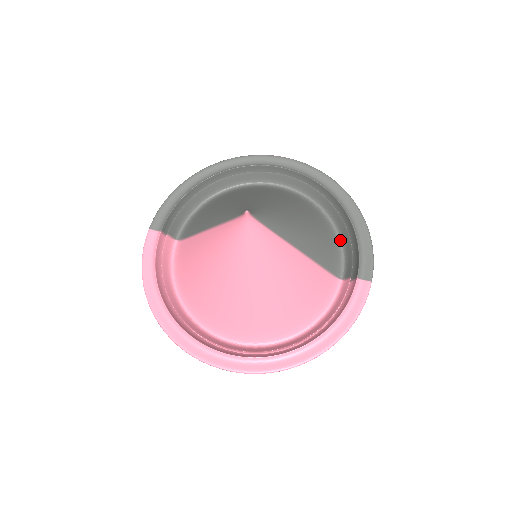
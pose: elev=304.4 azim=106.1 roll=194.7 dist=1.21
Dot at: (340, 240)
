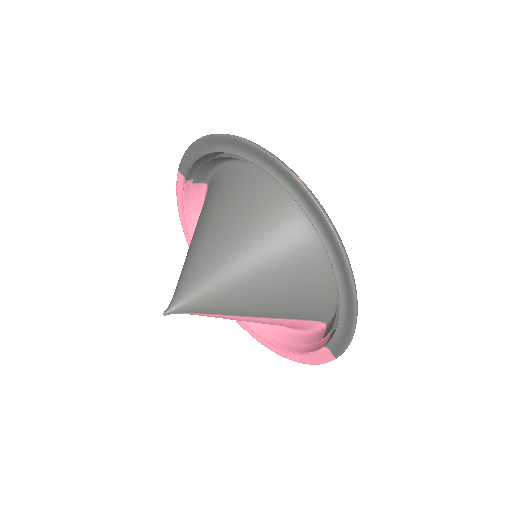
Dot at: occluded
